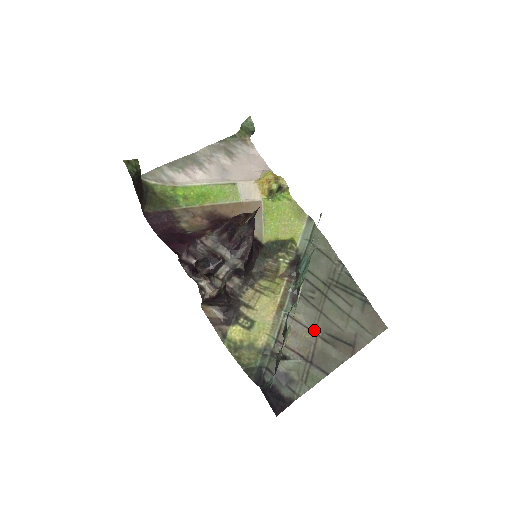
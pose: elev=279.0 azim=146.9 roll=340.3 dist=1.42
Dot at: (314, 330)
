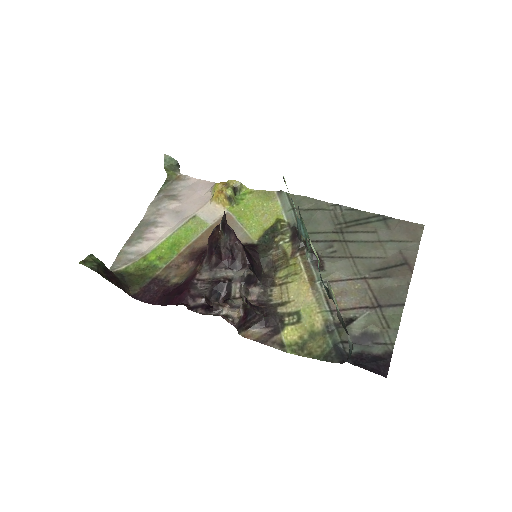
Dot at: (358, 277)
